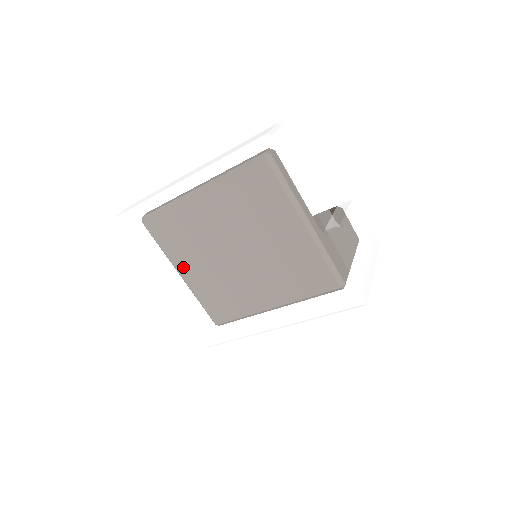
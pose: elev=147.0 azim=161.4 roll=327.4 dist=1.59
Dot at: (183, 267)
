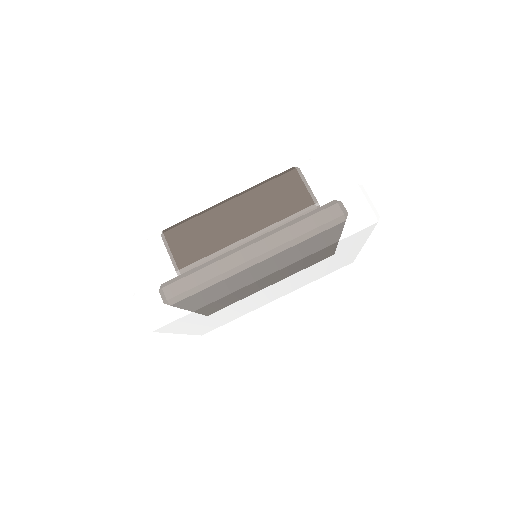
Dot at: (218, 314)
